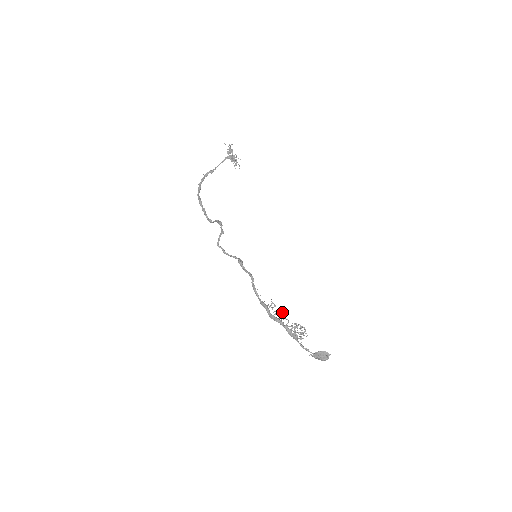
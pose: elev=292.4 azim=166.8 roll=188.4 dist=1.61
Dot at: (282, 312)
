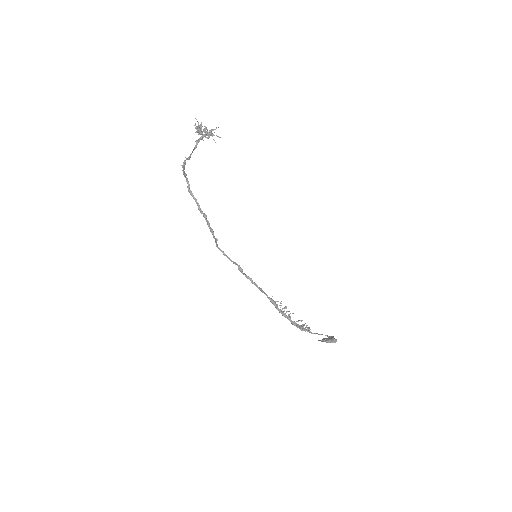
Dot at: occluded
